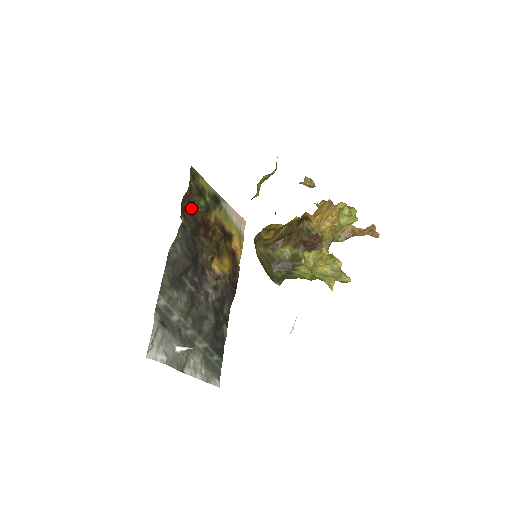
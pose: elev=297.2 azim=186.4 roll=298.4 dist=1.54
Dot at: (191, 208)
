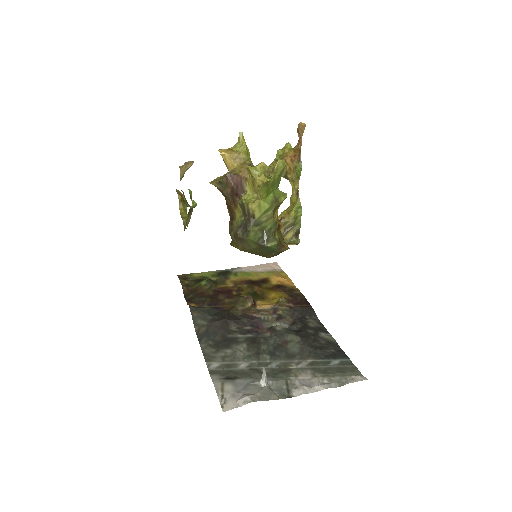
Dot at: (197, 294)
